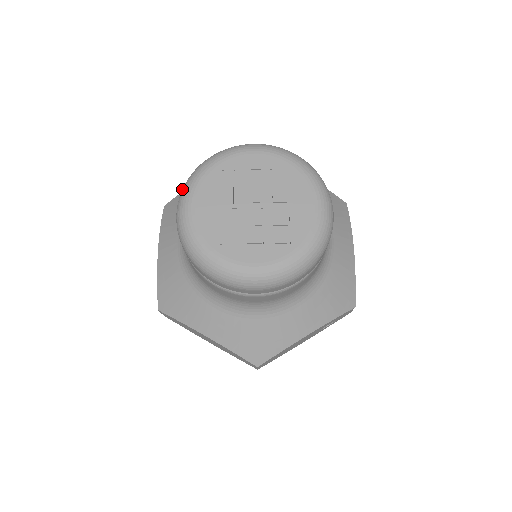
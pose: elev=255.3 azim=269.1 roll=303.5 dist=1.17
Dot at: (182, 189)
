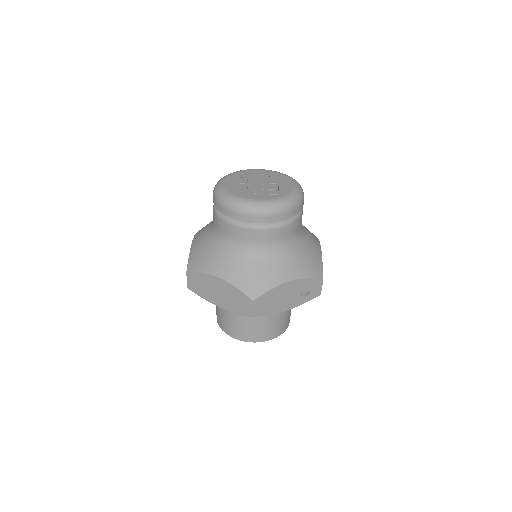
Dot at: occluded
